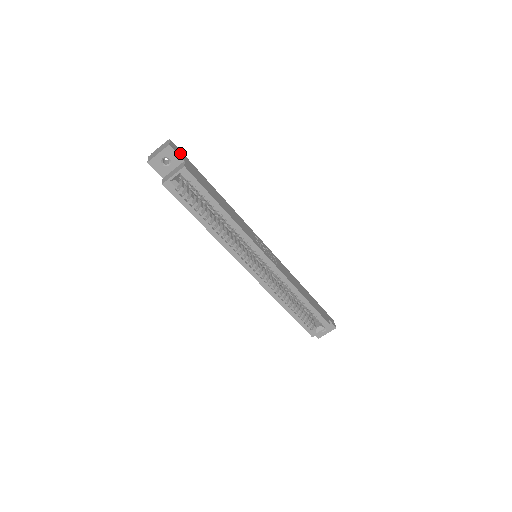
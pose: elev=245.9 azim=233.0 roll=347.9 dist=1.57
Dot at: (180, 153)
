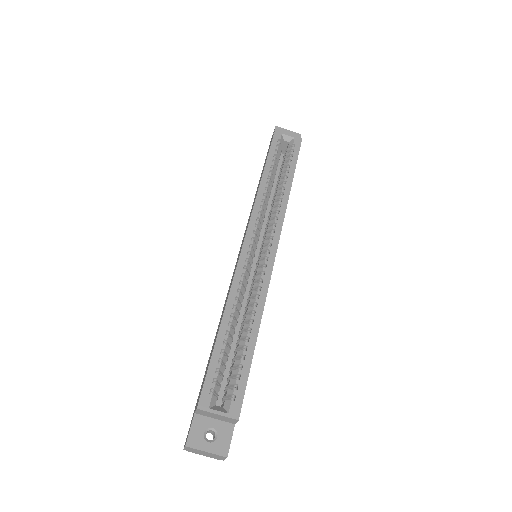
Dot at: occluded
